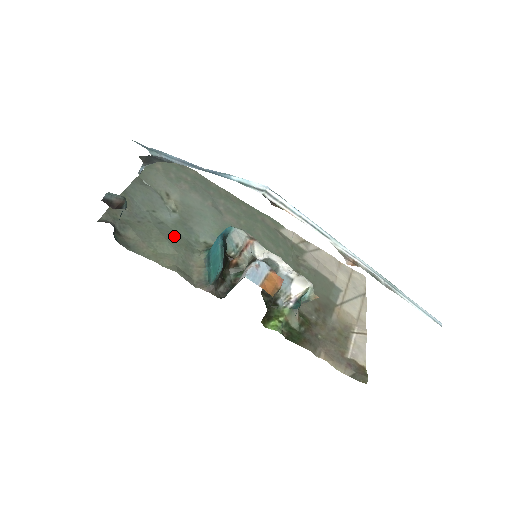
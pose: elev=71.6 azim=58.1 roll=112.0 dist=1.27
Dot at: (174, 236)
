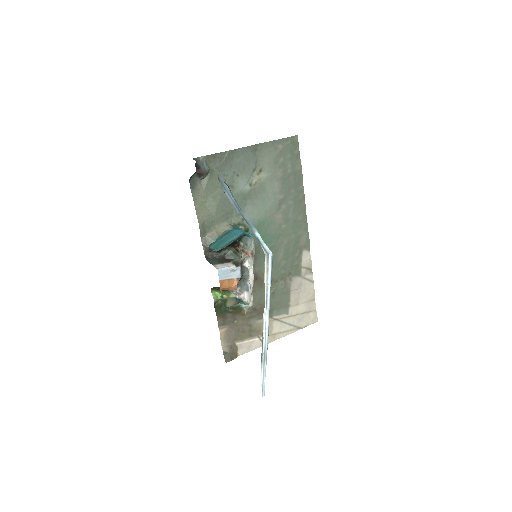
Dot at: (227, 202)
